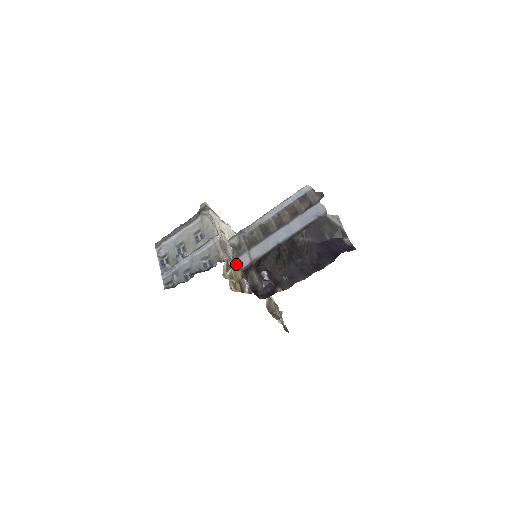
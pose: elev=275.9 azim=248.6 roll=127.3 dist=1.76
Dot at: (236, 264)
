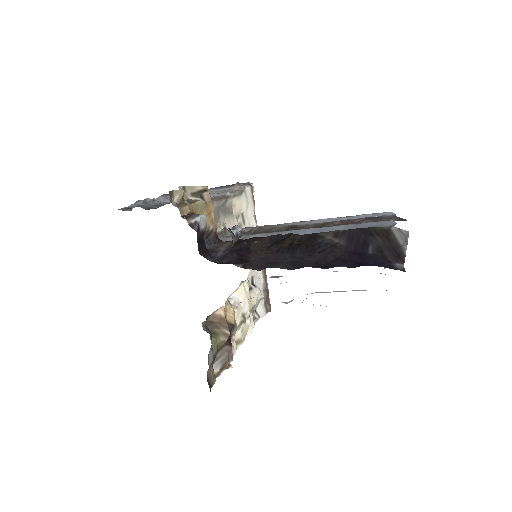
Dot at: (221, 236)
